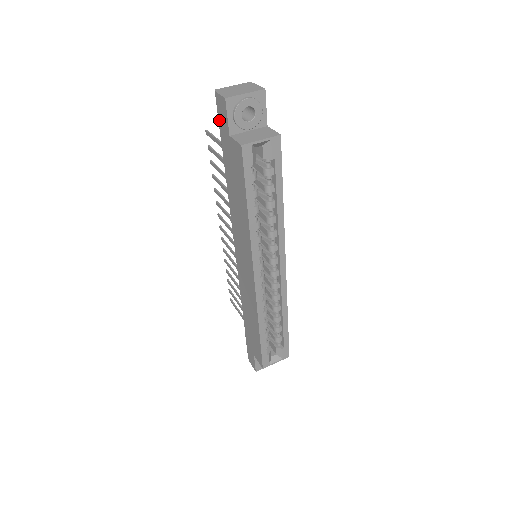
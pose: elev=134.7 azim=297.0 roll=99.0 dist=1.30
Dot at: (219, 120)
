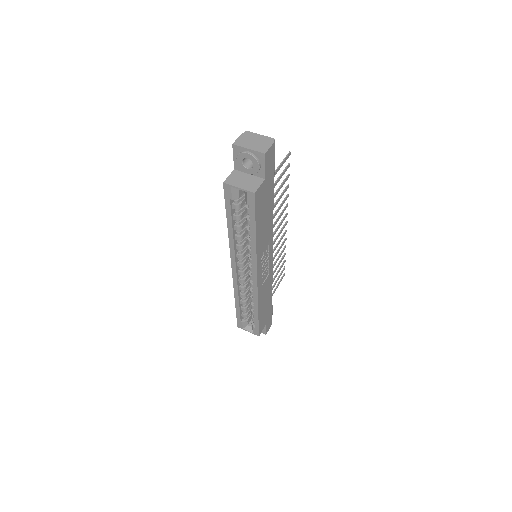
Dot at: occluded
